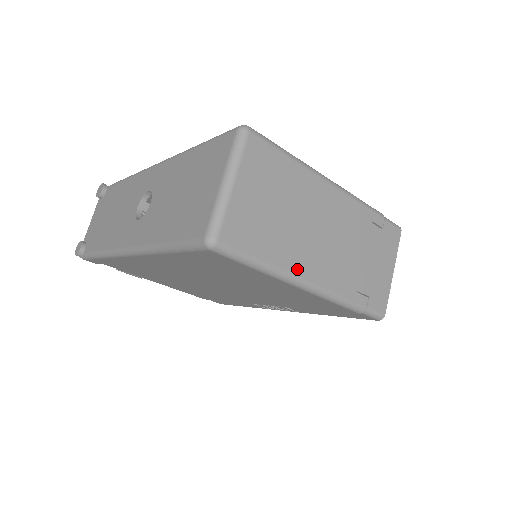
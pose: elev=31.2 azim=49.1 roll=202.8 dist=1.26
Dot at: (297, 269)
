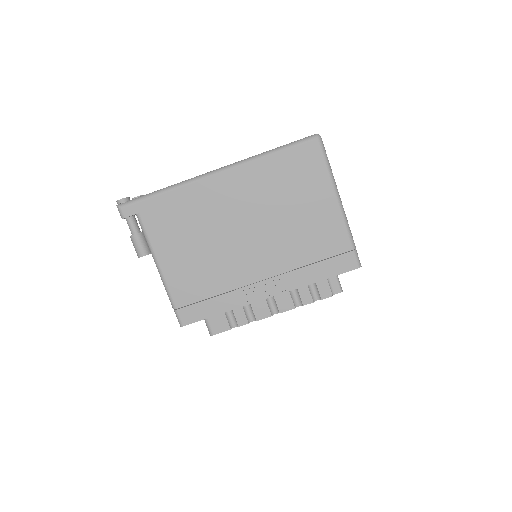
Dot at: (337, 189)
